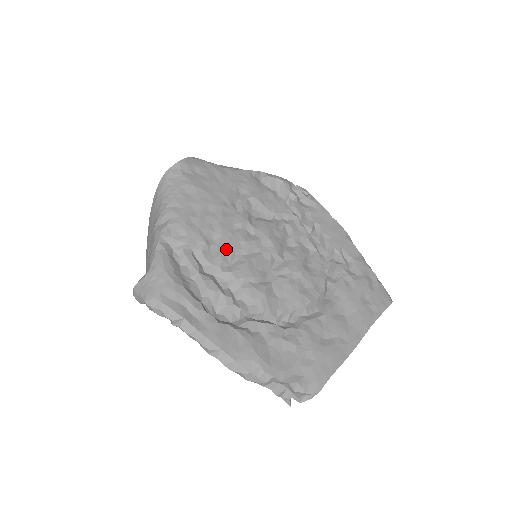
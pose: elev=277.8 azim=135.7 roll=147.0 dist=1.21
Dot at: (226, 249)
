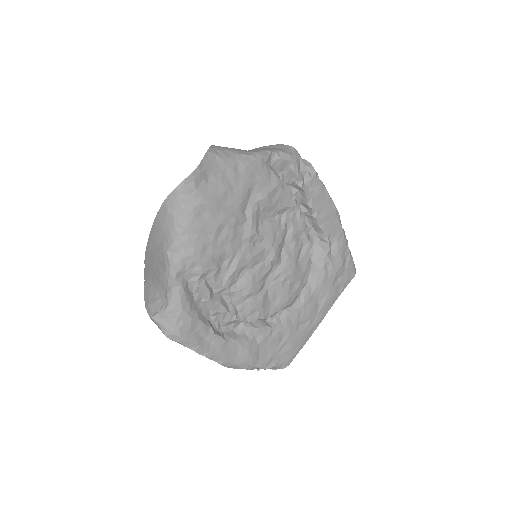
Dot at: (234, 270)
